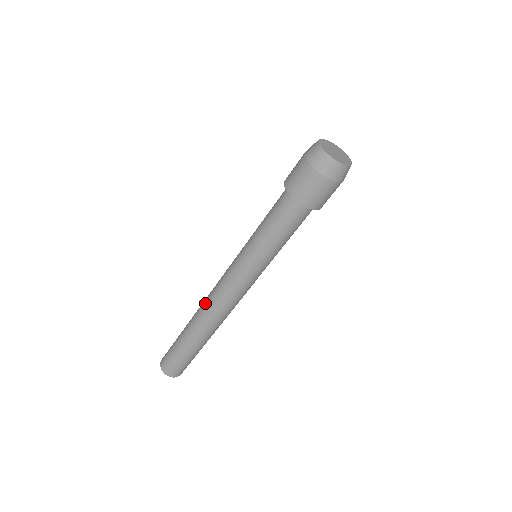
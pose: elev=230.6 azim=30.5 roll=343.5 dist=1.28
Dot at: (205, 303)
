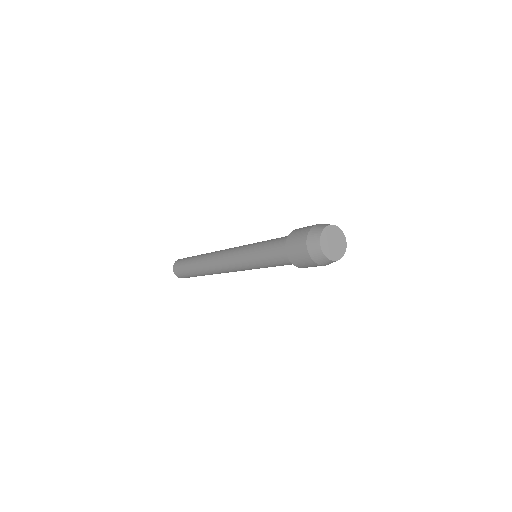
Dot at: (213, 268)
